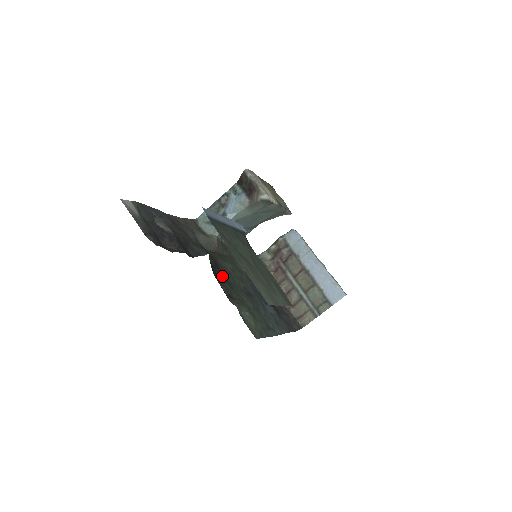
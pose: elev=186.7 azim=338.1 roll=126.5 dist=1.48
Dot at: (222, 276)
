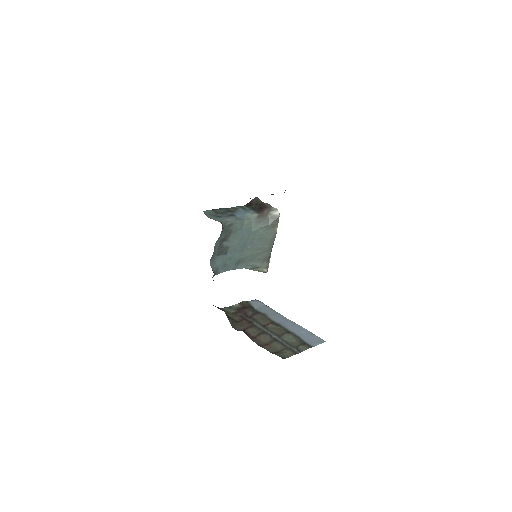
Dot at: occluded
